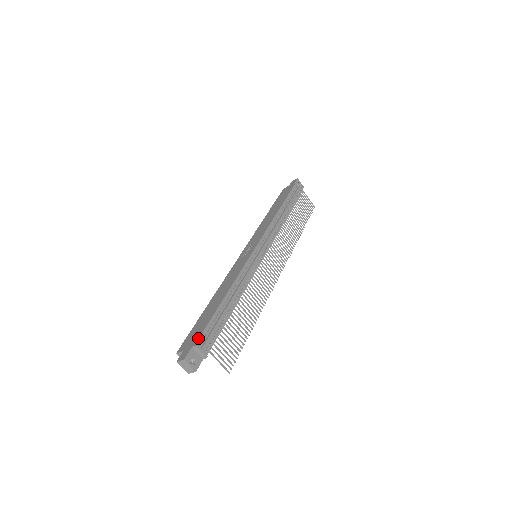
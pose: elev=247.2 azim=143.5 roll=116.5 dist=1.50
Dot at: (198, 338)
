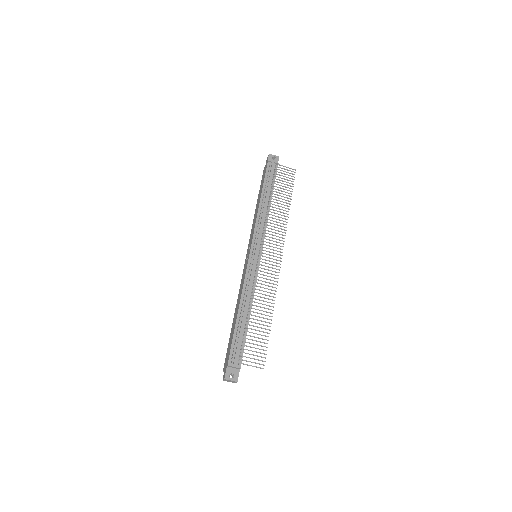
Dot at: (228, 358)
